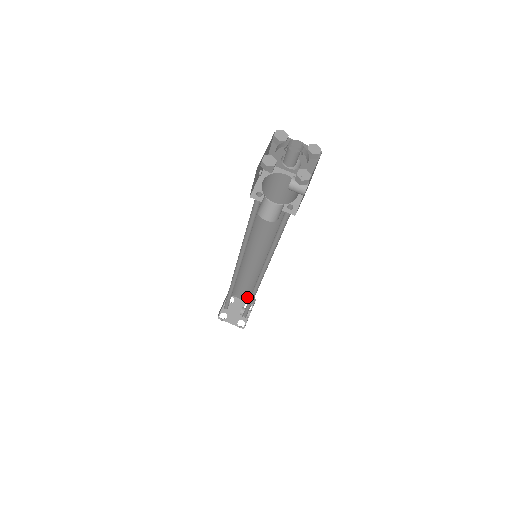
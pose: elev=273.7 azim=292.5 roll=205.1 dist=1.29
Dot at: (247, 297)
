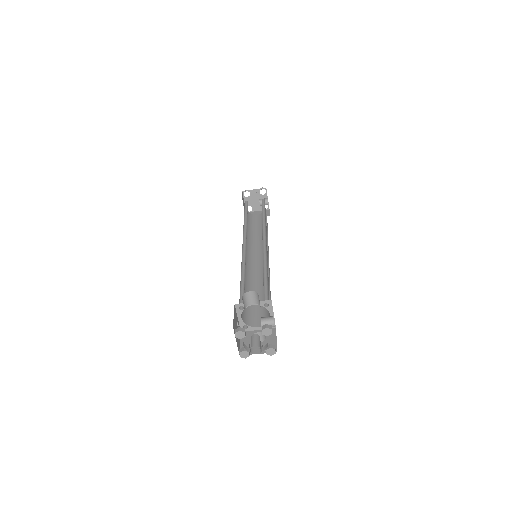
Dot at: occluded
